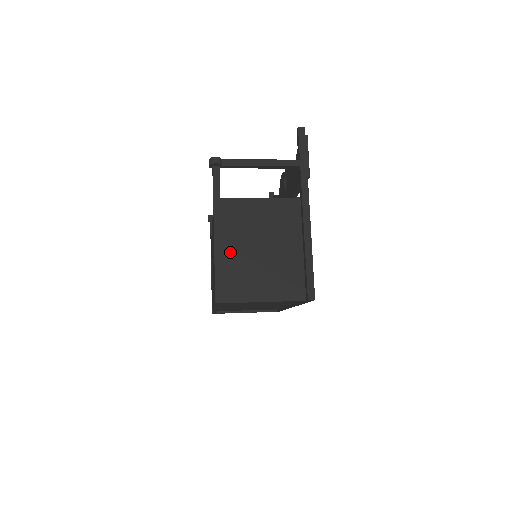
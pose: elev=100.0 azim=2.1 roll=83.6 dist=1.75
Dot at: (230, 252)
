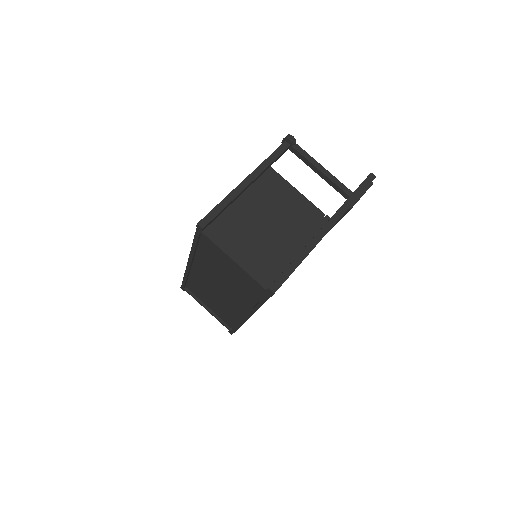
Dot at: (242, 205)
